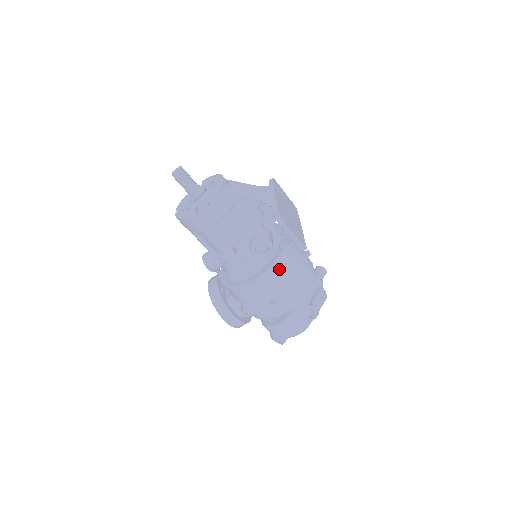
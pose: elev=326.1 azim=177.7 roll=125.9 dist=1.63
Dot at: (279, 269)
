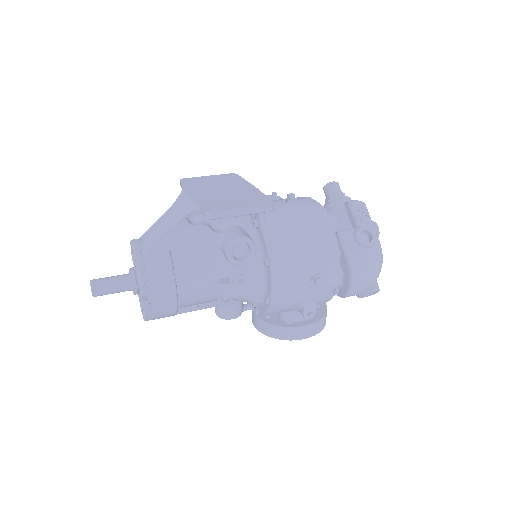
Dot at: (279, 248)
